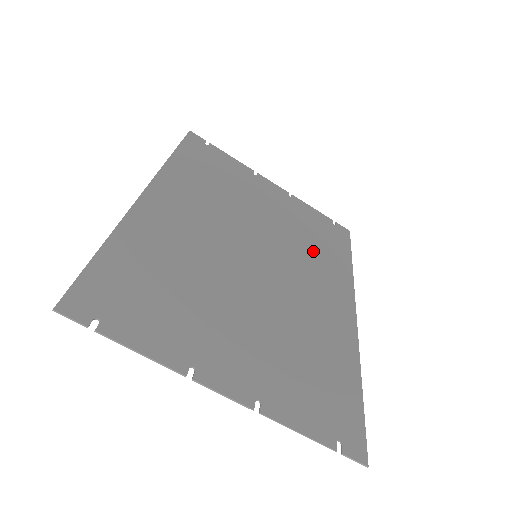
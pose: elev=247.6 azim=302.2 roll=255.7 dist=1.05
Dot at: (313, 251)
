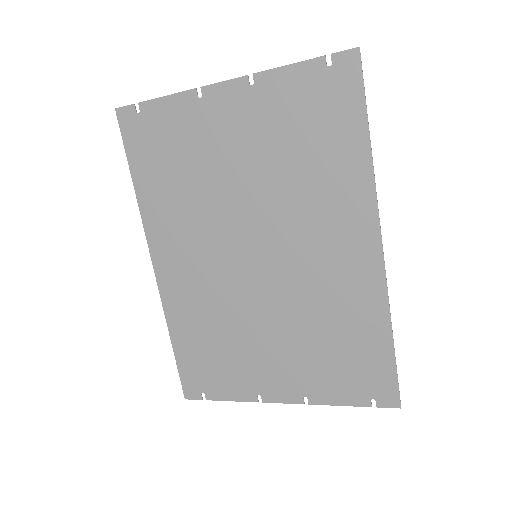
Dot at: (310, 180)
